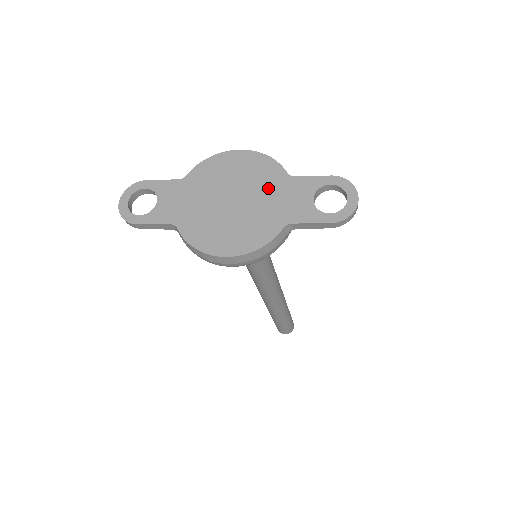
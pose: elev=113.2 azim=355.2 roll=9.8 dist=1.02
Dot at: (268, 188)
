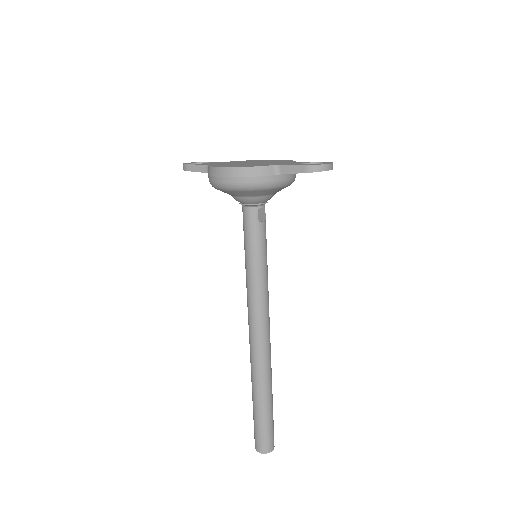
Dot at: (278, 162)
